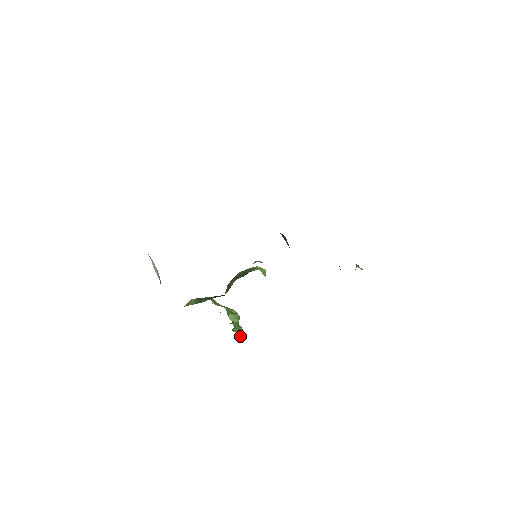
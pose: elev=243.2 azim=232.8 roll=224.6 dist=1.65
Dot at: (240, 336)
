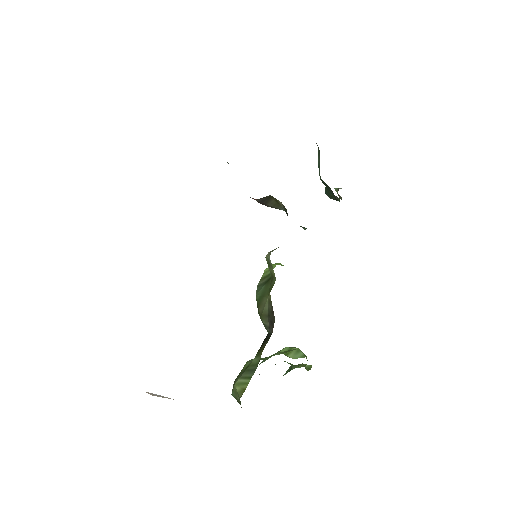
Dot at: occluded
